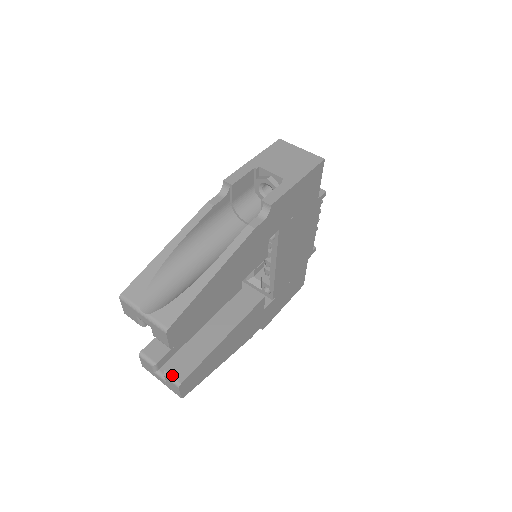
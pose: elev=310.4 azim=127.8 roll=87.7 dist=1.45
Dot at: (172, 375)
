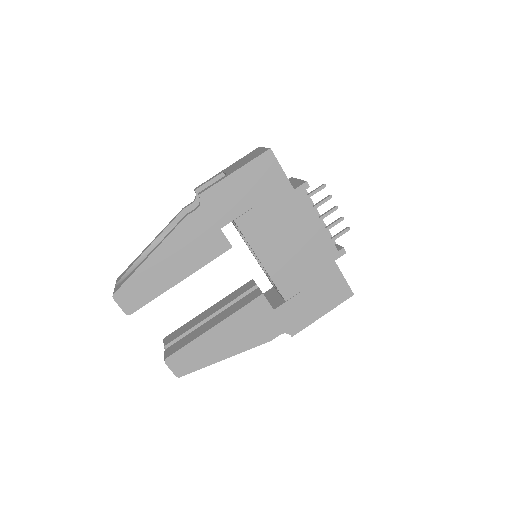
Dot at: (166, 353)
